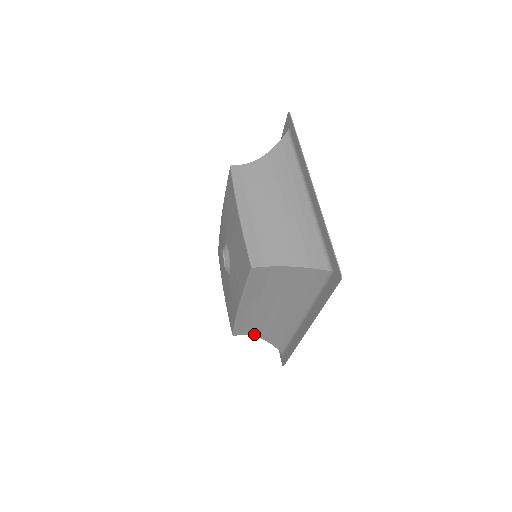
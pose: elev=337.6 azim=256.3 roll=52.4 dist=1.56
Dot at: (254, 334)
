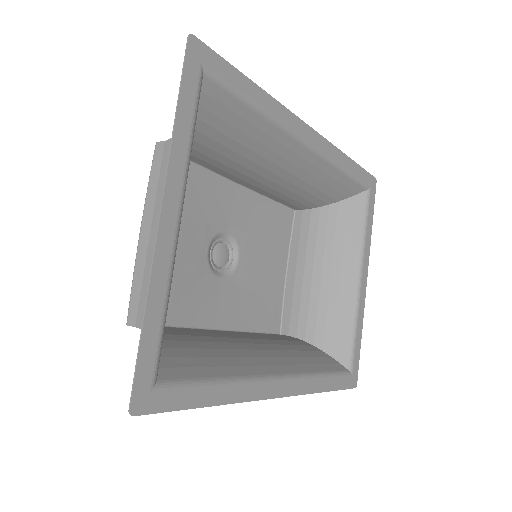
Dot at: (302, 341)
